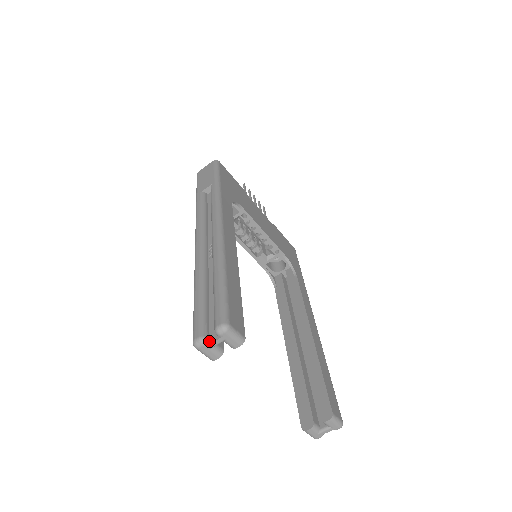
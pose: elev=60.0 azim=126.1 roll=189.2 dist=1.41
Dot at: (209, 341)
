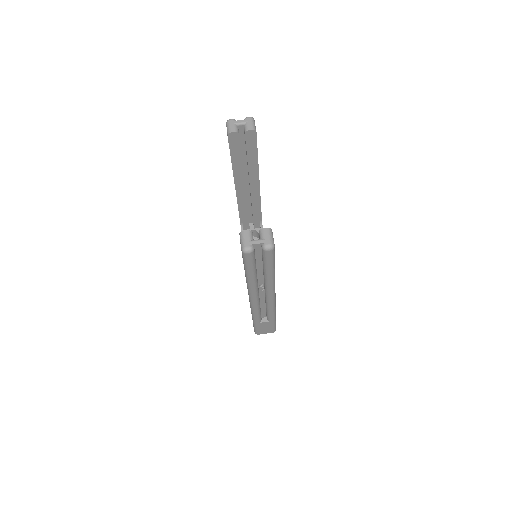
Dot at: (237, 122)
